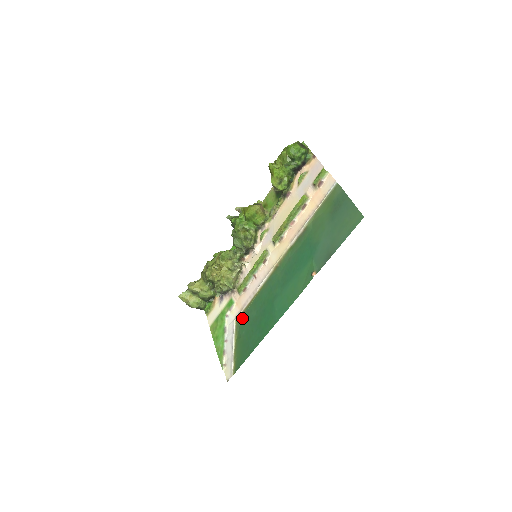
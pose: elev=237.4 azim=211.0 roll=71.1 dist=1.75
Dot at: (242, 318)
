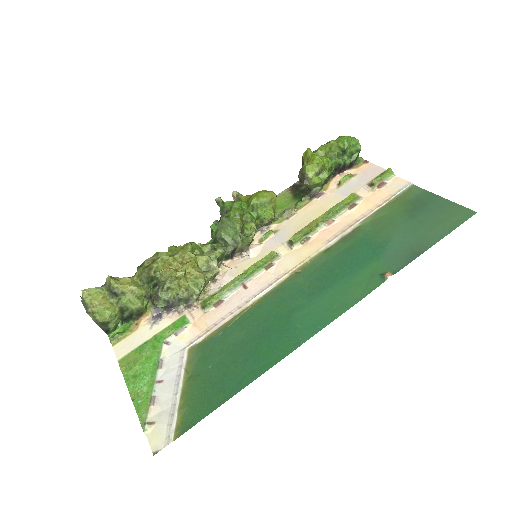
Dot at: (207, 344)
